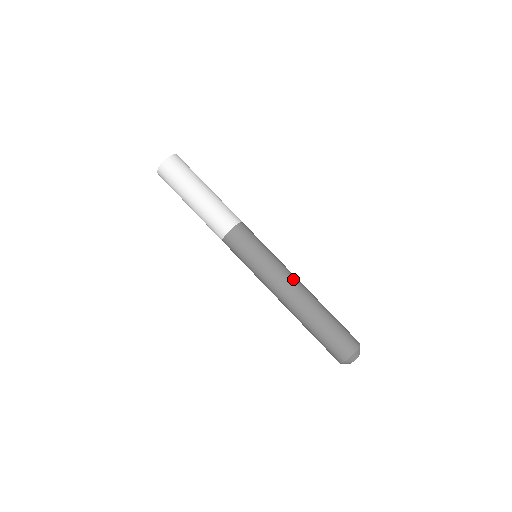
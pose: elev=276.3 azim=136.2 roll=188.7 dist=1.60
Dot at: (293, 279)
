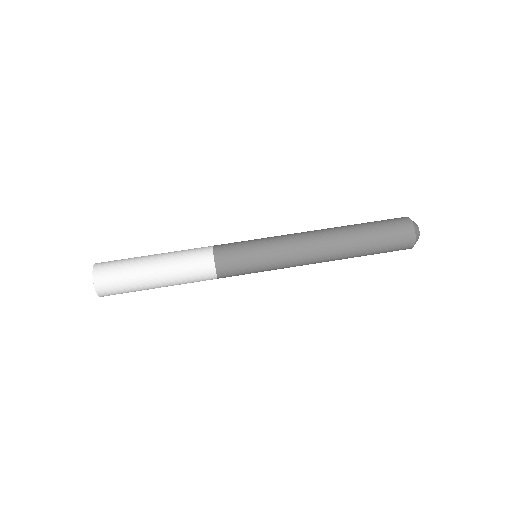
Dot at: (304, 234)
